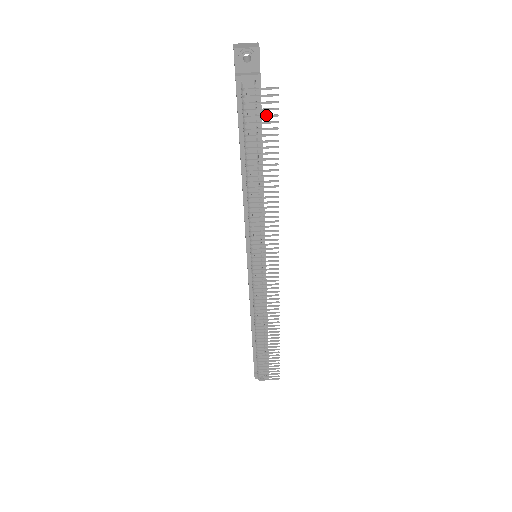
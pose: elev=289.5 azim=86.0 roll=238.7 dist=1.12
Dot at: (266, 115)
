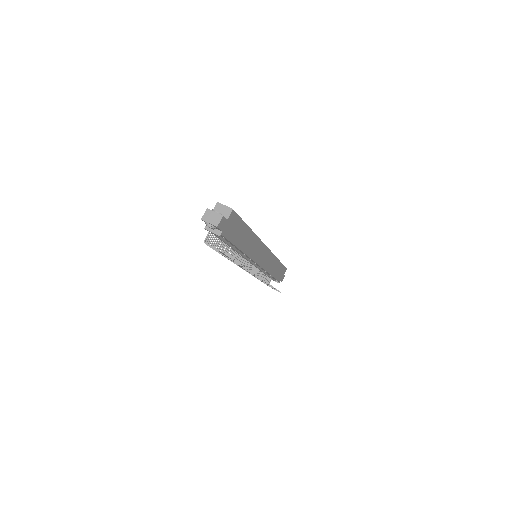
Dot at: (223, 254)
